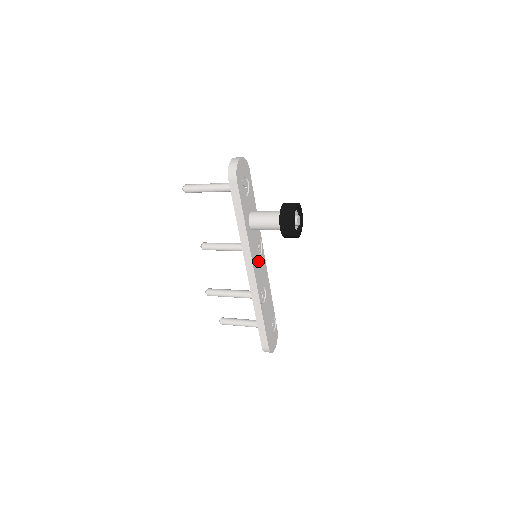
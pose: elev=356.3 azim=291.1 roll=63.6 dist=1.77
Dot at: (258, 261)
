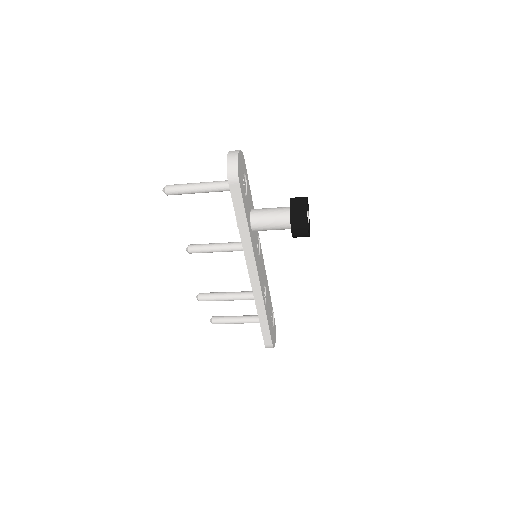
Dot at: (259, 261)
